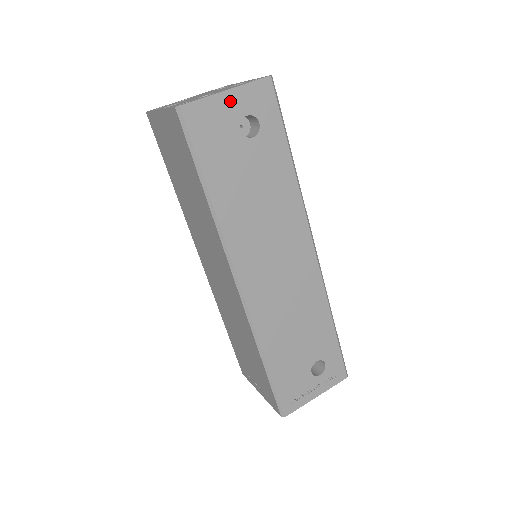
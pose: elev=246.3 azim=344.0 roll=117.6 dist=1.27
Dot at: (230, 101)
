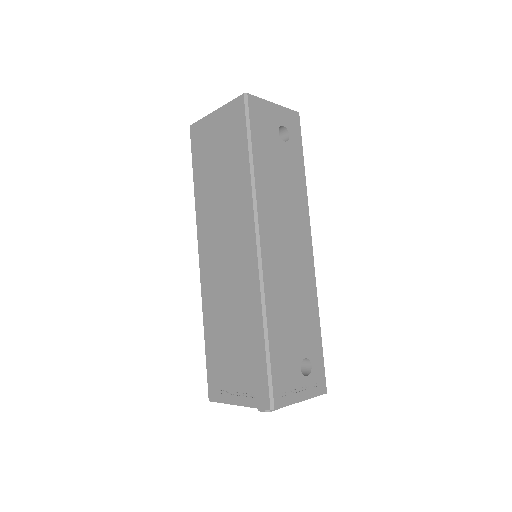
Dot at: (275, 111)
